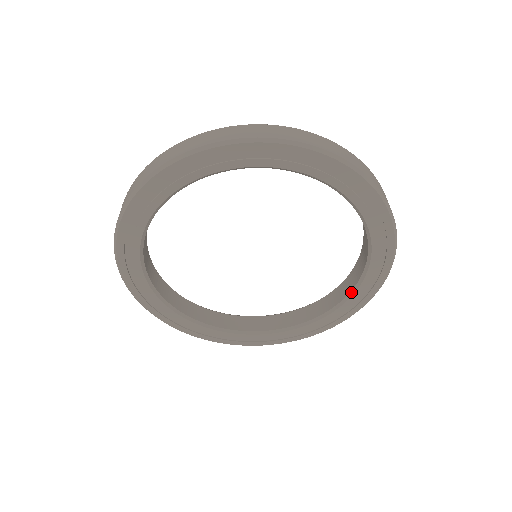
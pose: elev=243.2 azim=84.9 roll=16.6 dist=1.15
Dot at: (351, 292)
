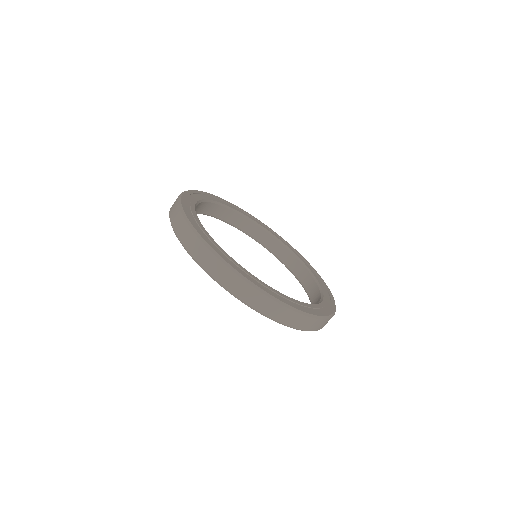
Dot at: (282, 262)
